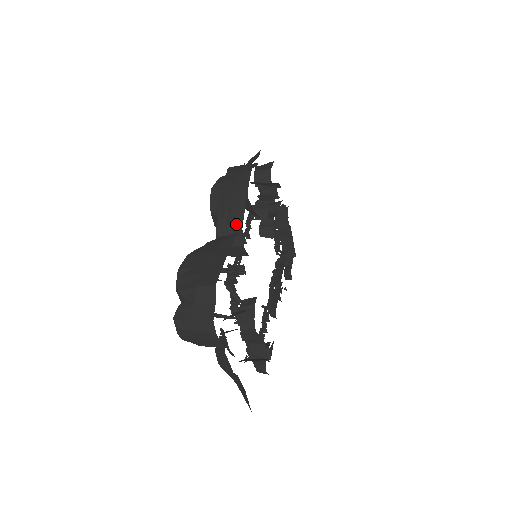
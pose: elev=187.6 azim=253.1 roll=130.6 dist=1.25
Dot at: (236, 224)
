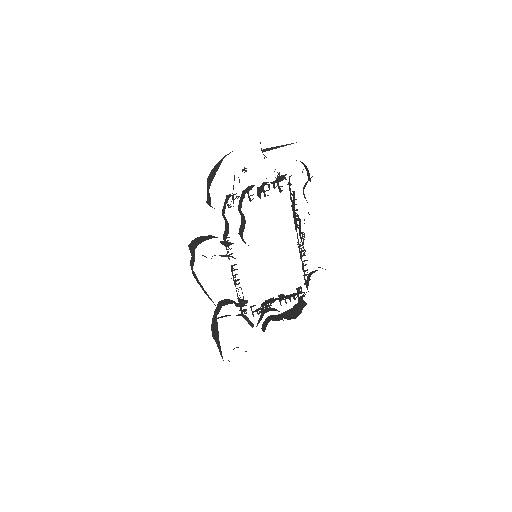
Dot at: (215, 305)
